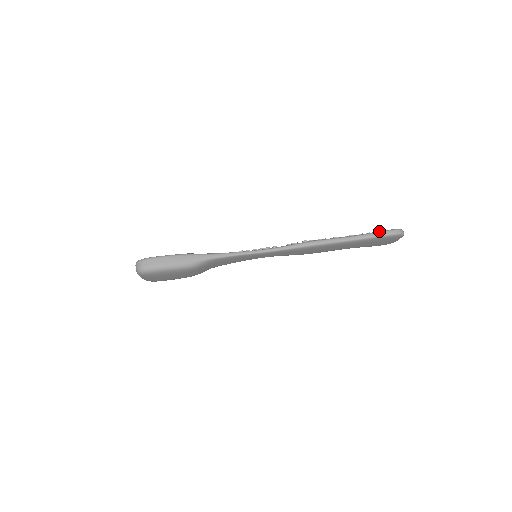
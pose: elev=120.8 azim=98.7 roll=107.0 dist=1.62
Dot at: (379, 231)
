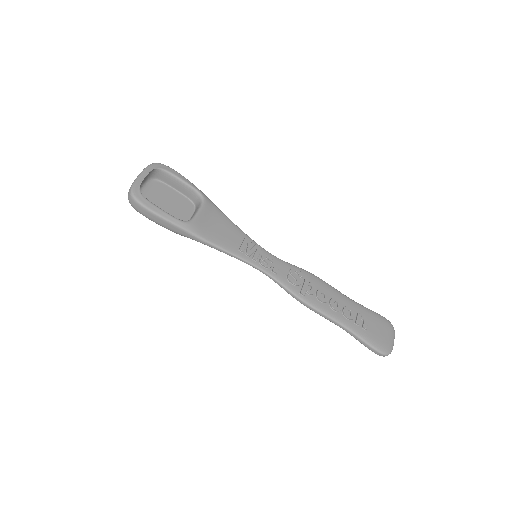
Dot at: (368, 343)
